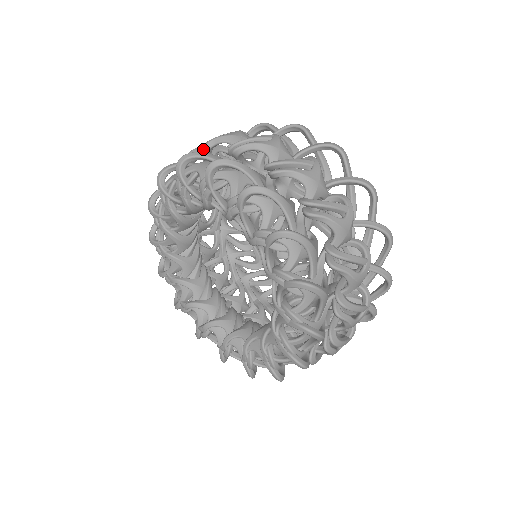
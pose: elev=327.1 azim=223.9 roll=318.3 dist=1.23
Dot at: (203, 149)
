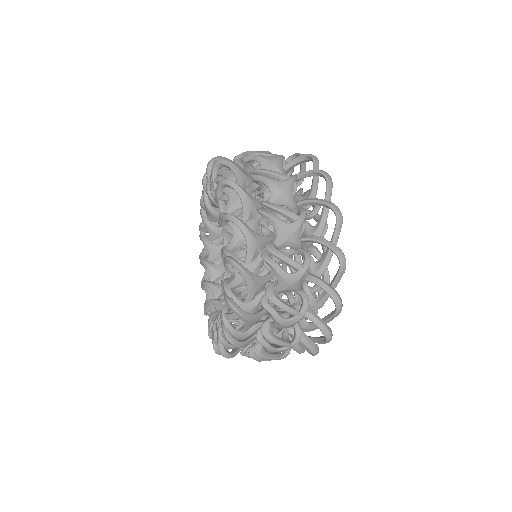
Dot at: occluded
